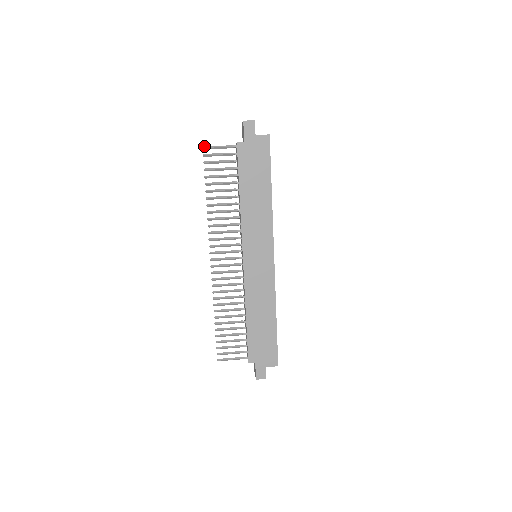
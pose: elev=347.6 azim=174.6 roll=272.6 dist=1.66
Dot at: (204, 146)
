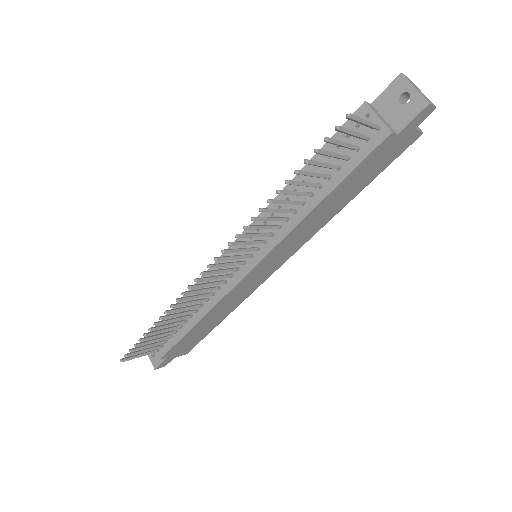
Dot at: occluded
